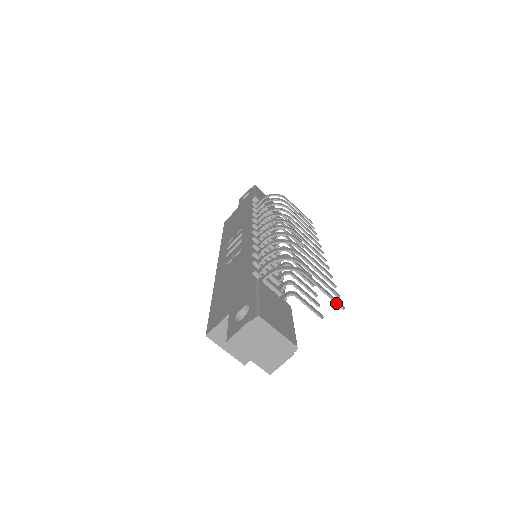
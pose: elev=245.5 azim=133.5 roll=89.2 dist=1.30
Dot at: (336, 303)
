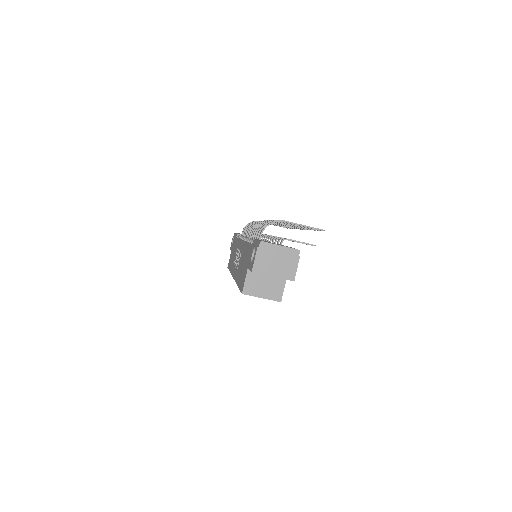
Dot at: (316, 229)
